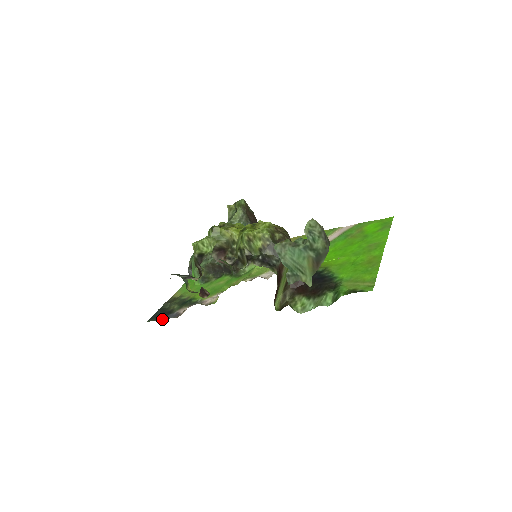
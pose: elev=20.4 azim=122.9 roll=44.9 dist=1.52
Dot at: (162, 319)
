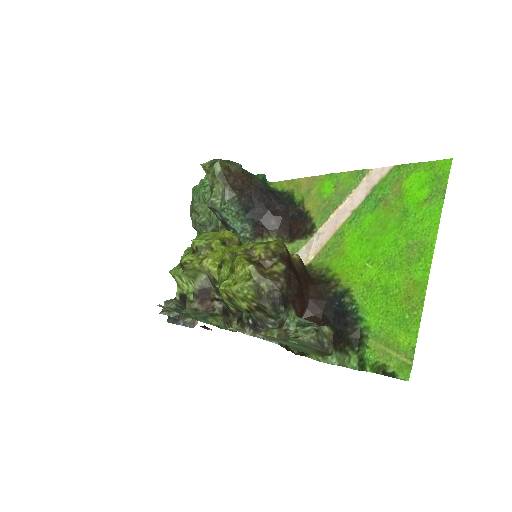
Dot at: (179, 323)
